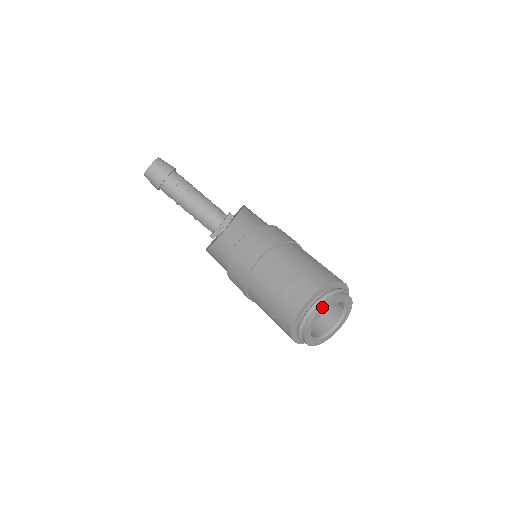
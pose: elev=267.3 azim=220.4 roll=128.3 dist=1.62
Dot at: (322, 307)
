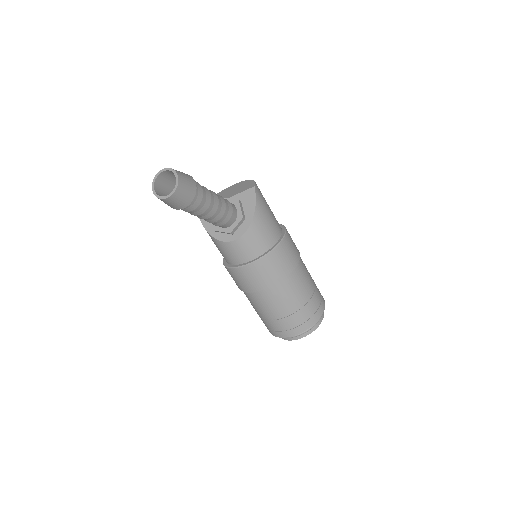
Dot at: occluded
